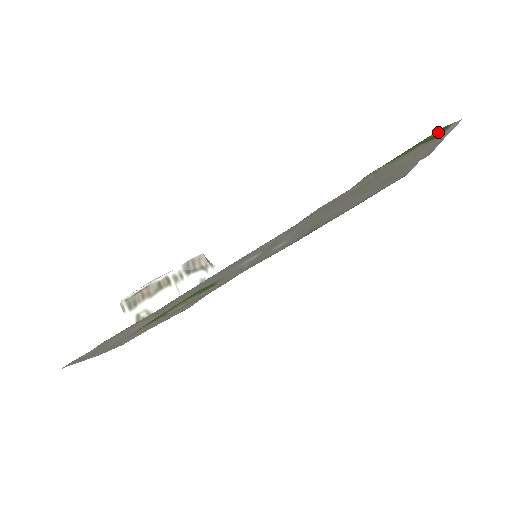
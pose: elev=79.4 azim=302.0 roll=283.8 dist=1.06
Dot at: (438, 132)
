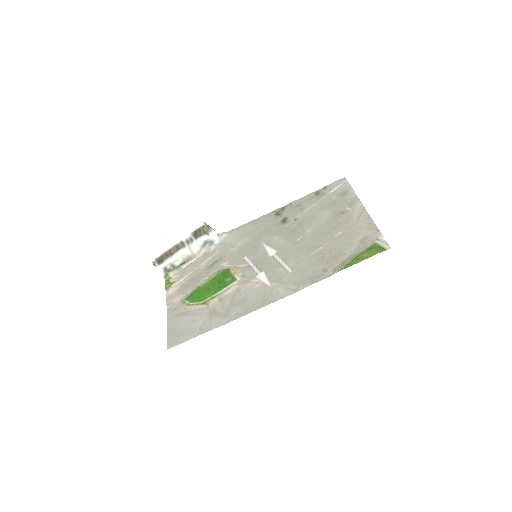
Dot at: (379, 249)
